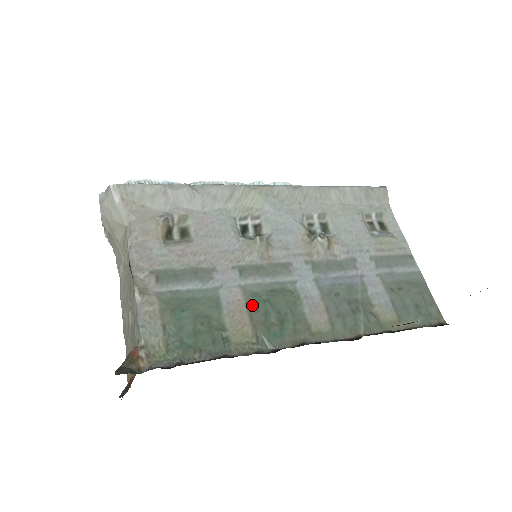
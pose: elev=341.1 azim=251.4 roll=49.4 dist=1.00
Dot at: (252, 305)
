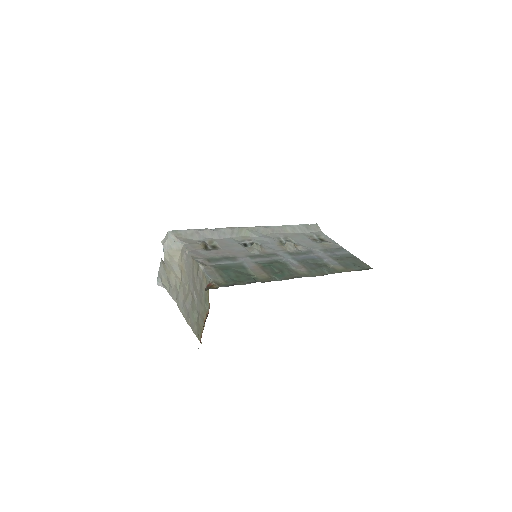
Dot at: (263, 267)
